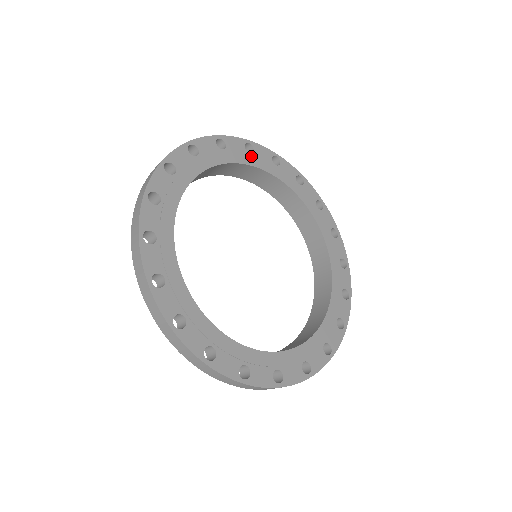
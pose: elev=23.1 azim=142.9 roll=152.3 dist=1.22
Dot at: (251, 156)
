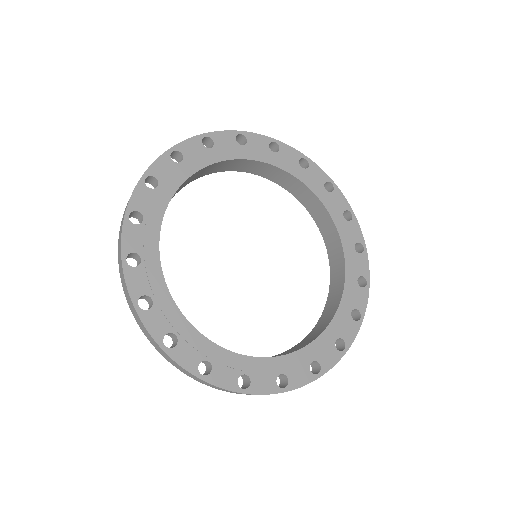
Dot at: (185, 164)
